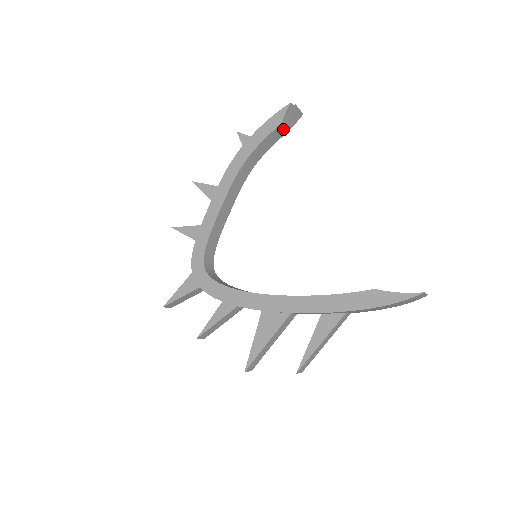
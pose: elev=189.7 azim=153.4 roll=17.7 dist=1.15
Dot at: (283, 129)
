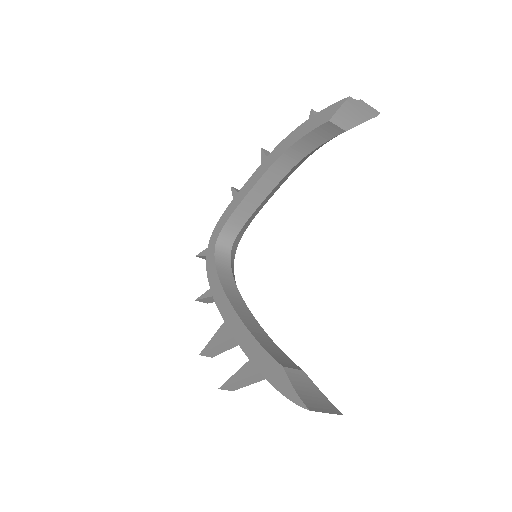
Dot at: (336, 127)
